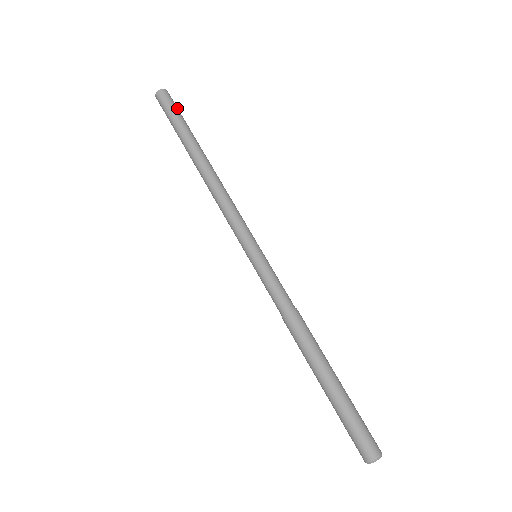
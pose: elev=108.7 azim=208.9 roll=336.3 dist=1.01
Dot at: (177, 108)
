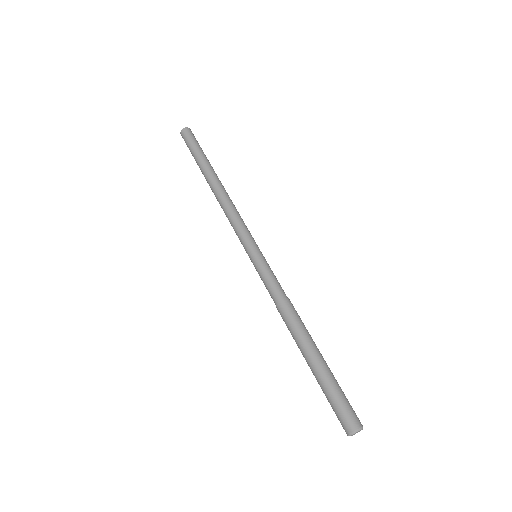
Dot at: (196, 141)
